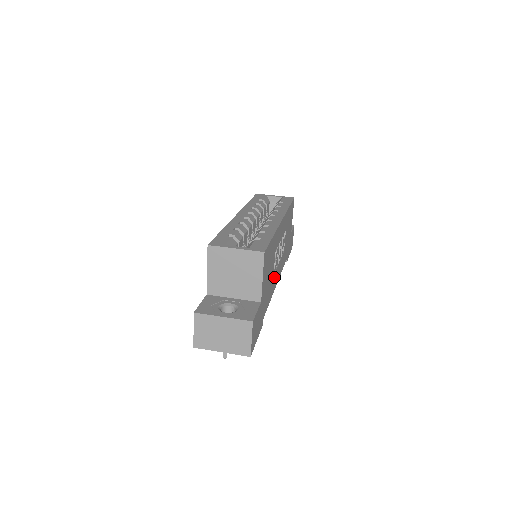
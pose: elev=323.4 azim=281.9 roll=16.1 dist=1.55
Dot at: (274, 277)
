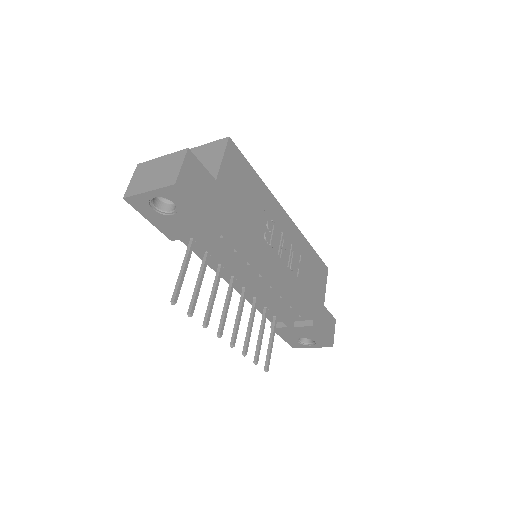
Dot at: (263, 245)
